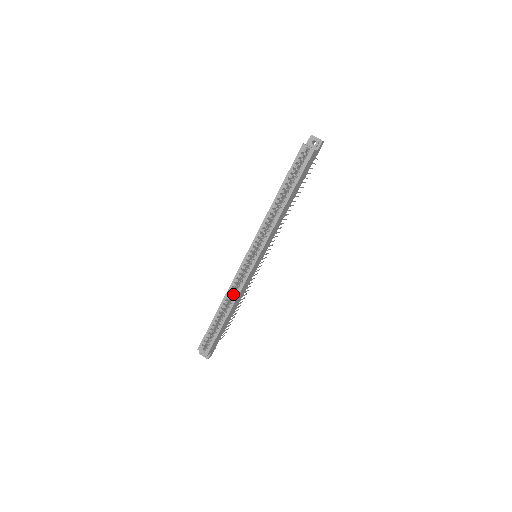
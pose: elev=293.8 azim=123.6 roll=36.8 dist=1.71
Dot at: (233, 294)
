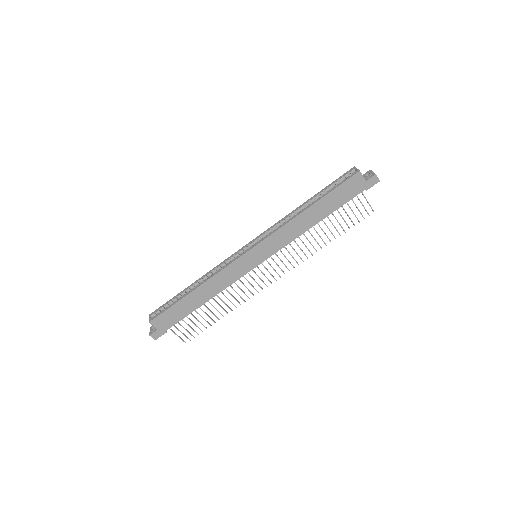
Dot at: occluded
